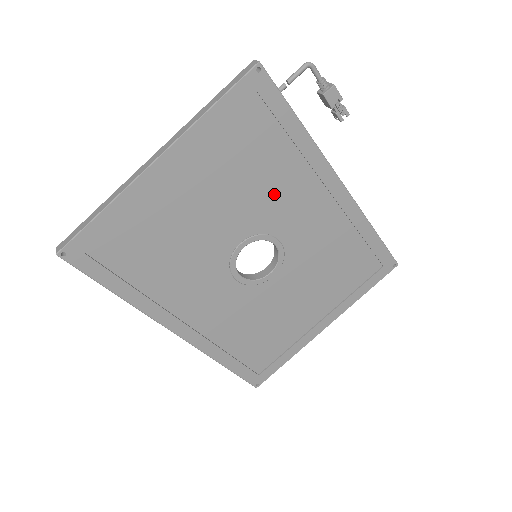
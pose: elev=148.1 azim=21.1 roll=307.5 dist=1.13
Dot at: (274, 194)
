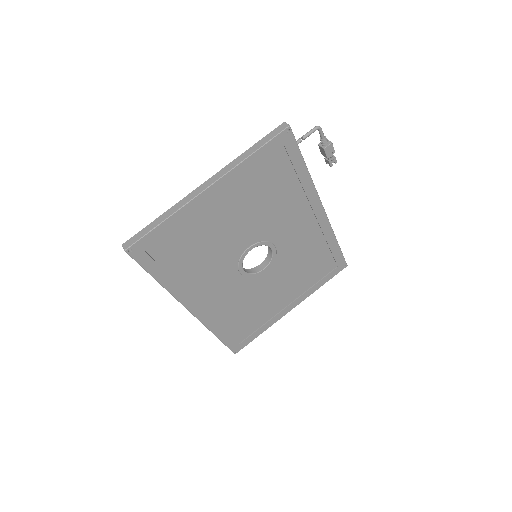
Dot at: (279, 213)
